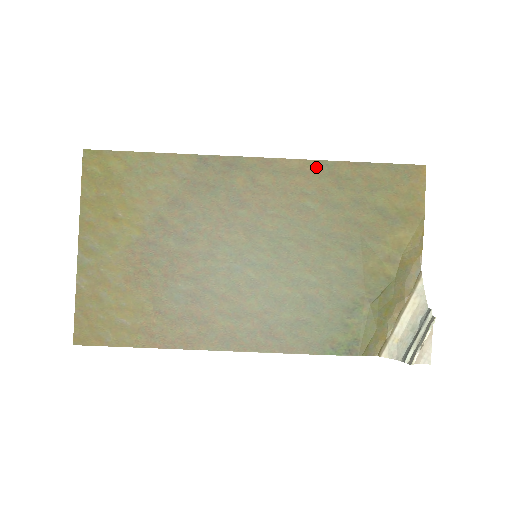
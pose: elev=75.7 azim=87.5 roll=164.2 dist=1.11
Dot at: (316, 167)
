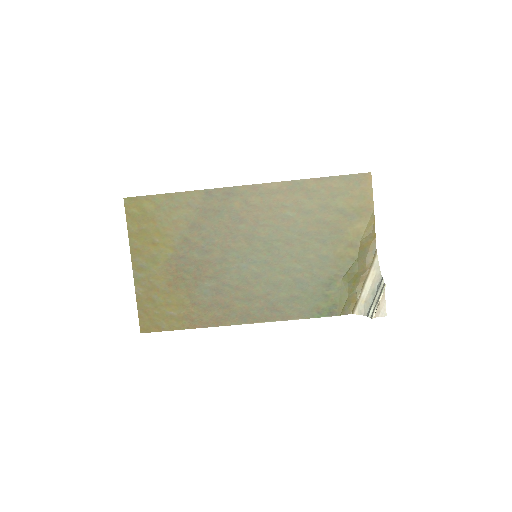
Dot at: (290, 186)
